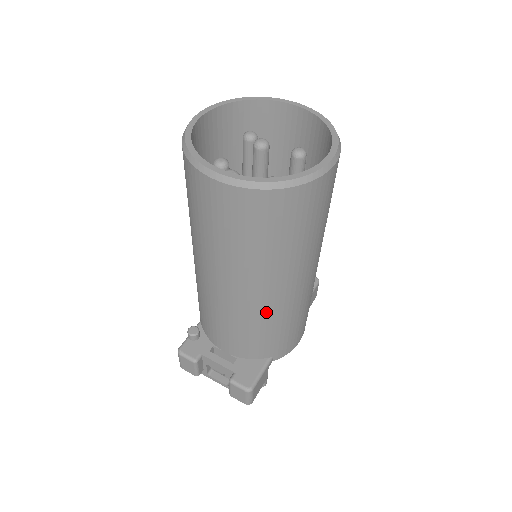
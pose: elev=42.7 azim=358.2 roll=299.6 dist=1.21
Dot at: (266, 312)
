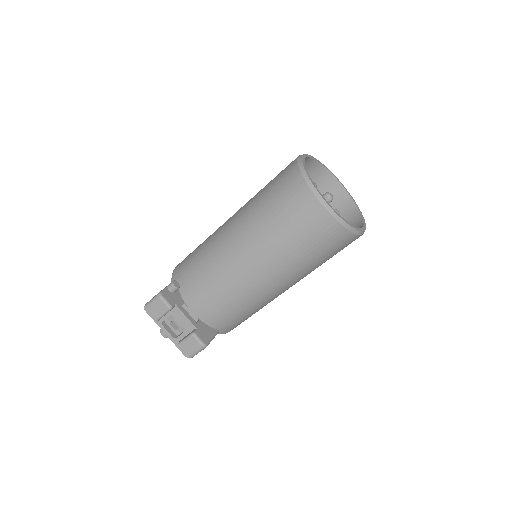
Dot at: (258, 296)
